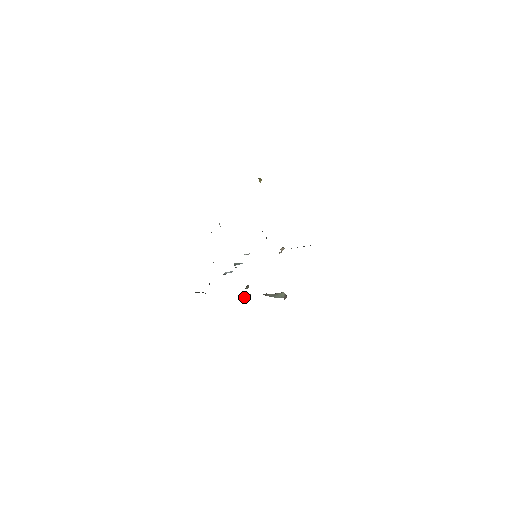
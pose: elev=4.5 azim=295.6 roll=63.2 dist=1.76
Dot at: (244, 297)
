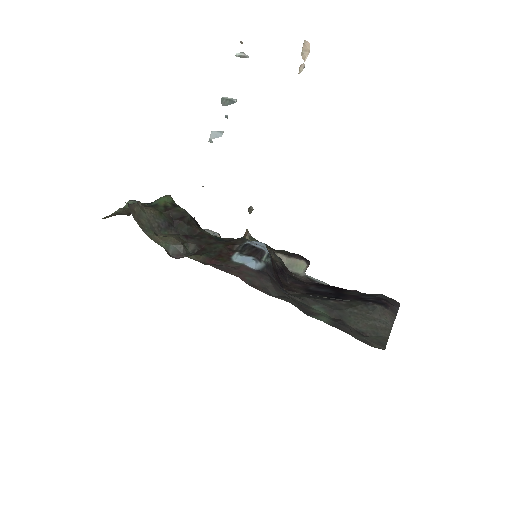
Dot at: occluded
